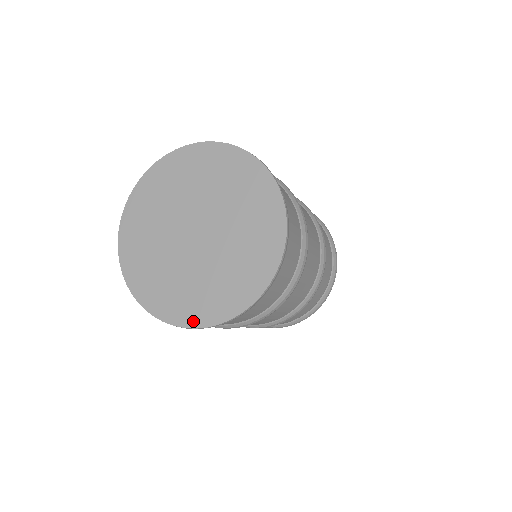
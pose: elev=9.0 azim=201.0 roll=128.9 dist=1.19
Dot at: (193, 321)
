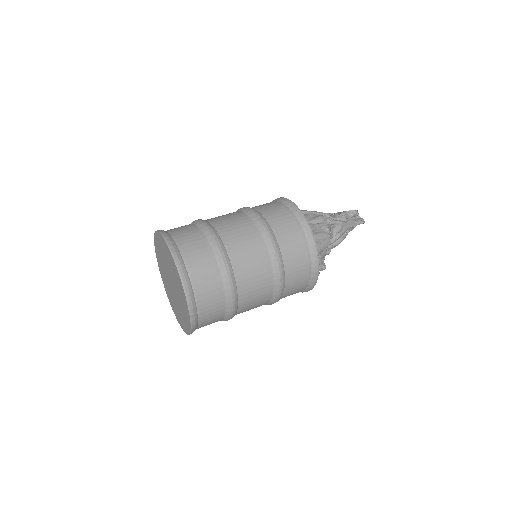
Dot at: (186, 330)
